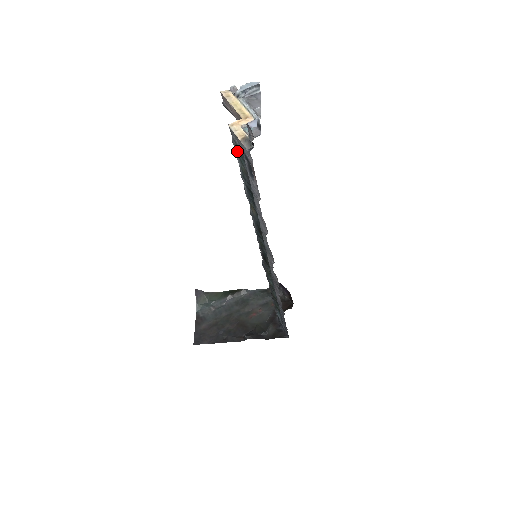
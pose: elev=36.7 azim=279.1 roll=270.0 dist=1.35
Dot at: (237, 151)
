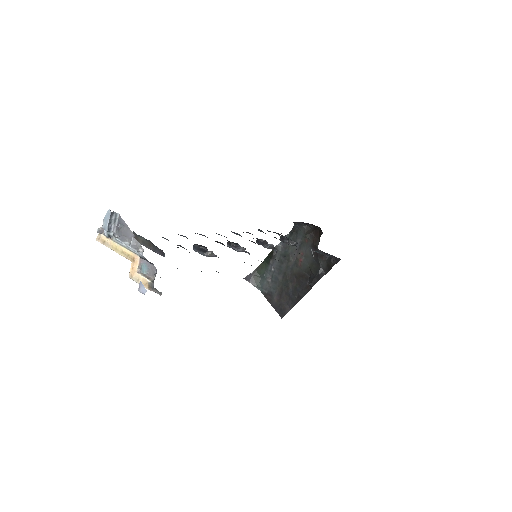
Dot at: occluded
